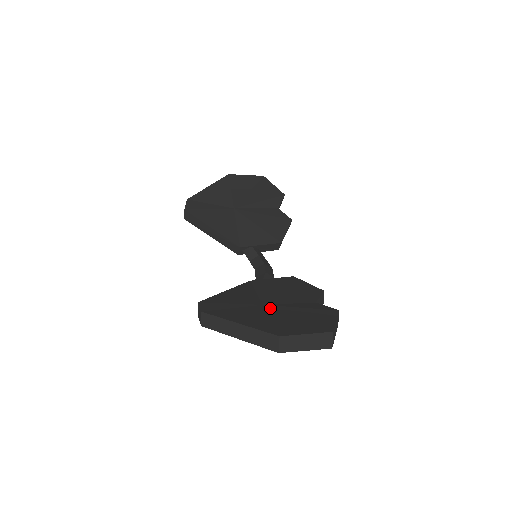
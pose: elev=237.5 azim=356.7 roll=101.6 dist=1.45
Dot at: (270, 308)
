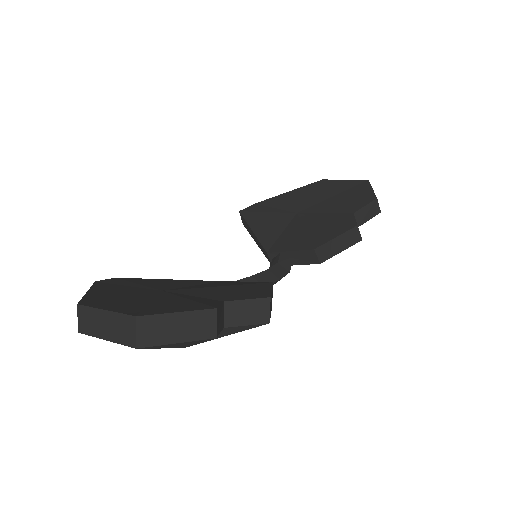
Dot at: (157, 293)
